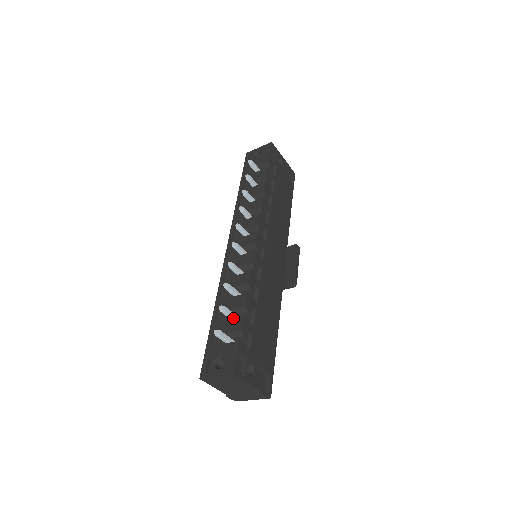
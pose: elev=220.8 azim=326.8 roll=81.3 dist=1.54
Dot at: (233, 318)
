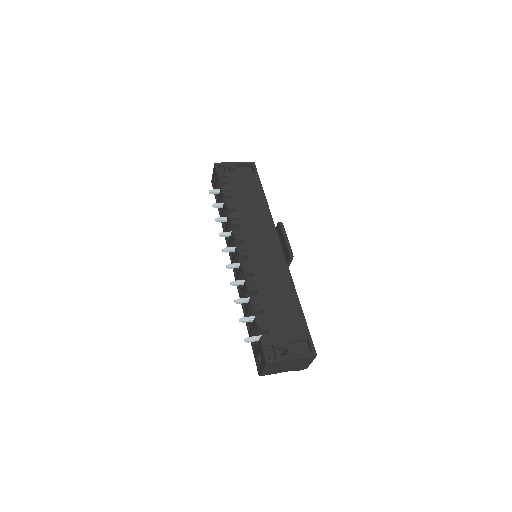
Dot at: occluded
